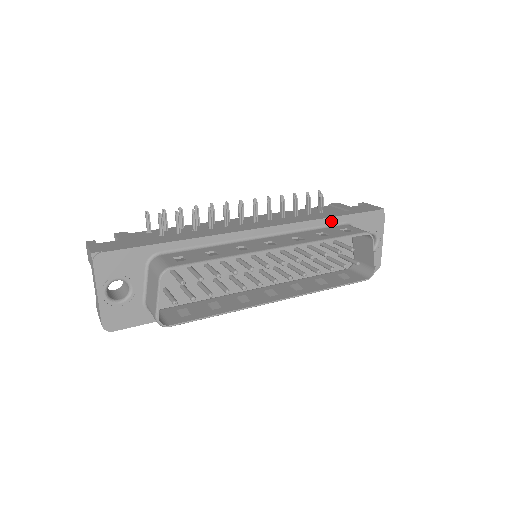
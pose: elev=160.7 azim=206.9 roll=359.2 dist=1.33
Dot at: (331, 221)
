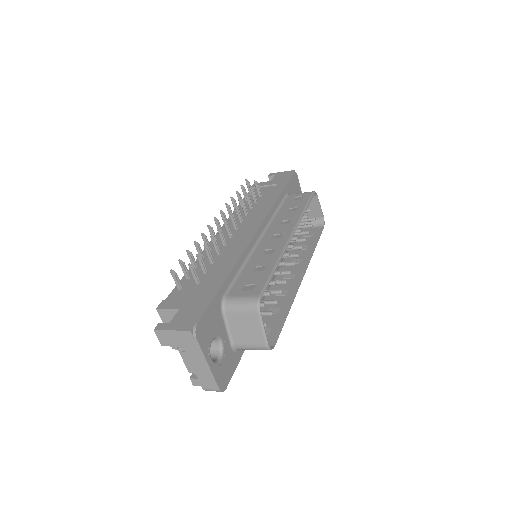
Dot at: (281, 198)
